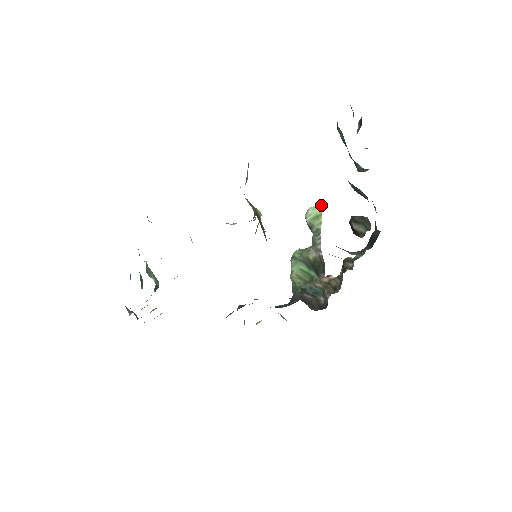
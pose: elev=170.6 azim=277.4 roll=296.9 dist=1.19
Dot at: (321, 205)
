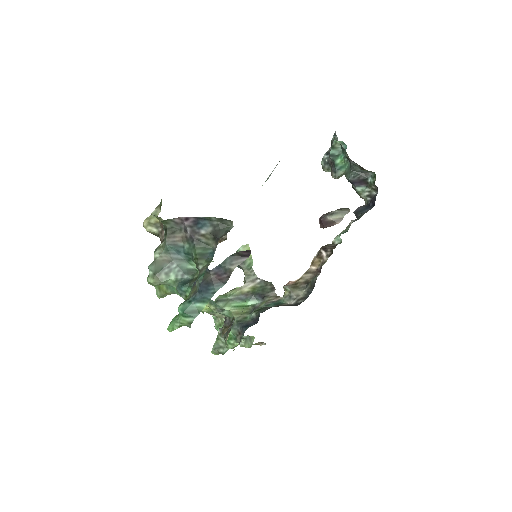
Dot at: (248, 244)
